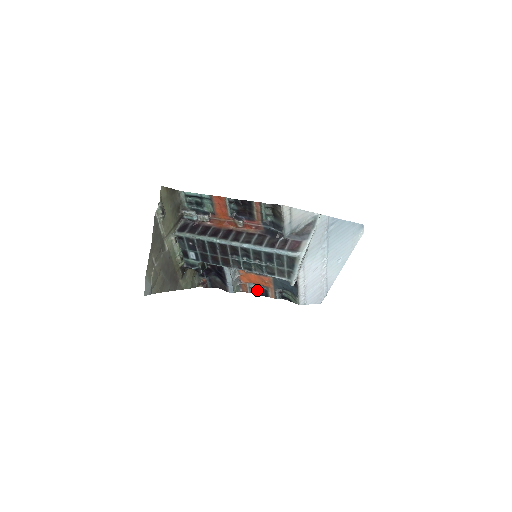
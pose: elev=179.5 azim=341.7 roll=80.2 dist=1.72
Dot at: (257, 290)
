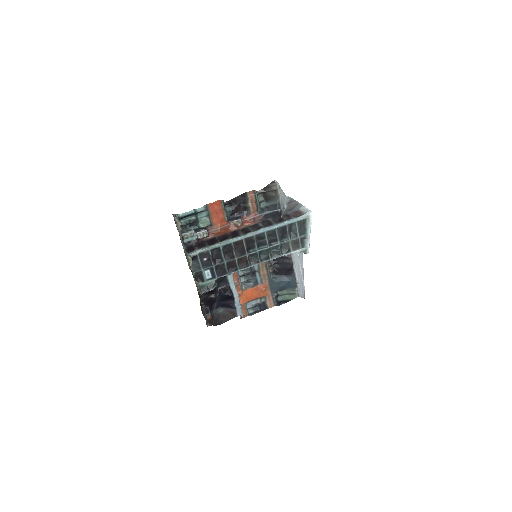
Dot at: (254, 308)
